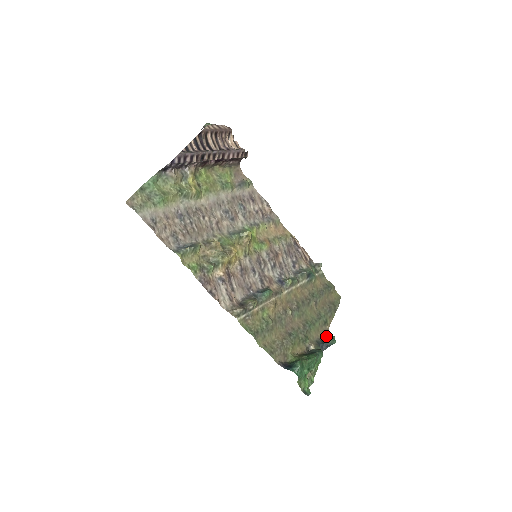
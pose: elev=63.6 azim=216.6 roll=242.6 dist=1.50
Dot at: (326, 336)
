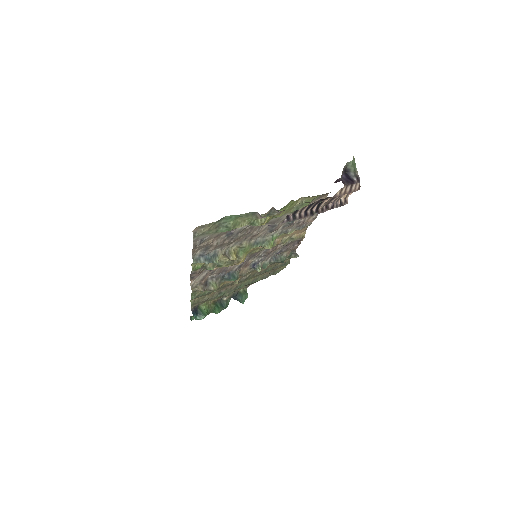
Dot at: (244, 291)
